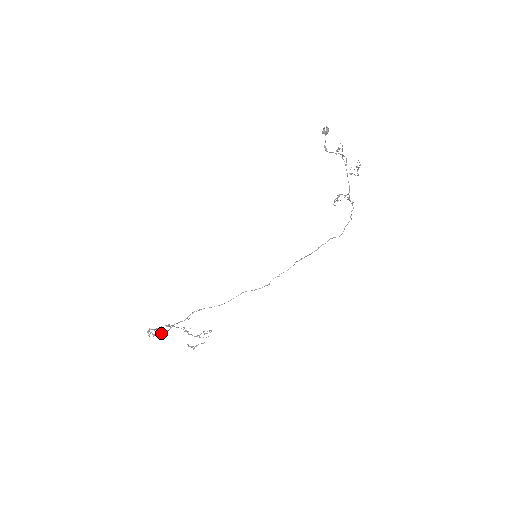
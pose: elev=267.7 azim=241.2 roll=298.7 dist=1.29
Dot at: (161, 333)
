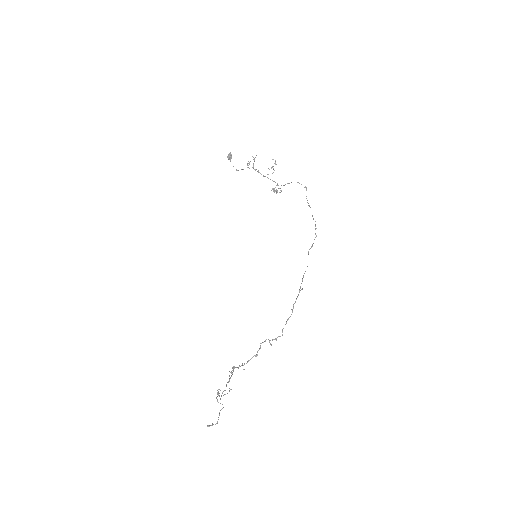
Dot at: (283, 328)
